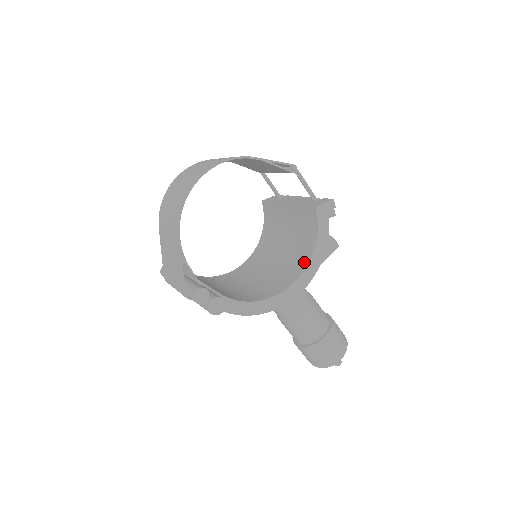
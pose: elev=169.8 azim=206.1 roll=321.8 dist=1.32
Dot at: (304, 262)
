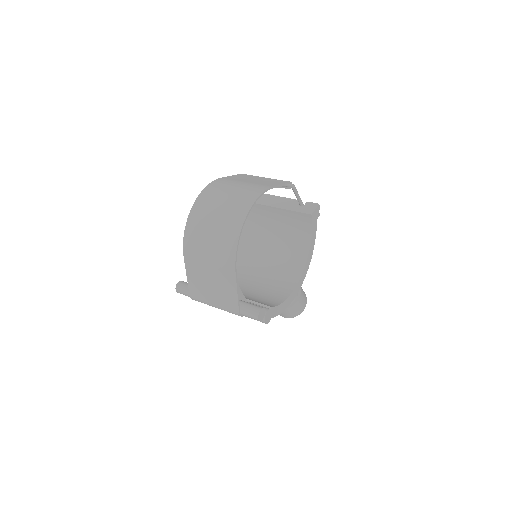
Dot at: (302, 256)
